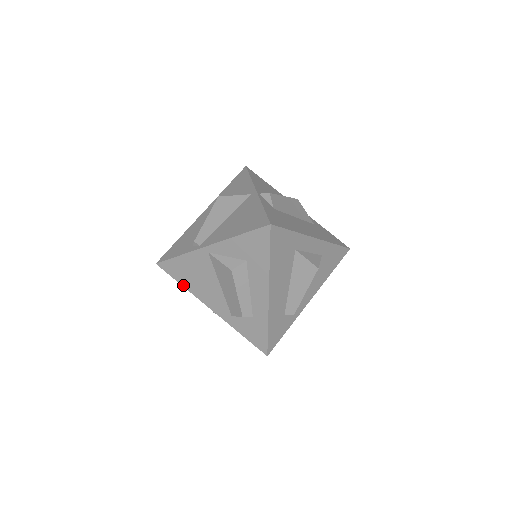
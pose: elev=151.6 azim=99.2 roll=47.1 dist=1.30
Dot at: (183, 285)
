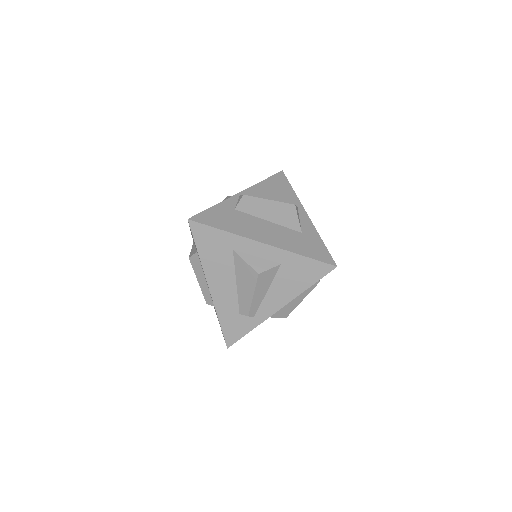
Dot at: occluded
